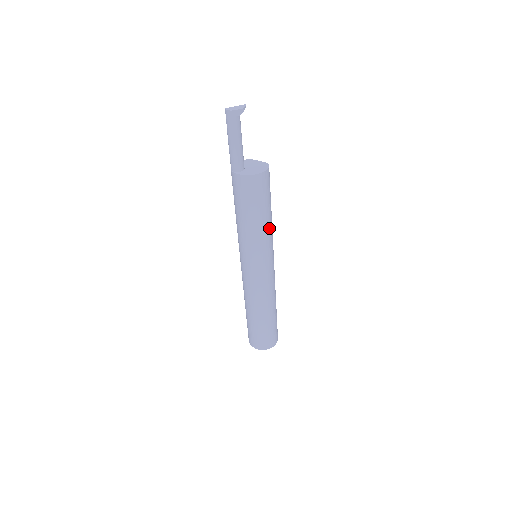
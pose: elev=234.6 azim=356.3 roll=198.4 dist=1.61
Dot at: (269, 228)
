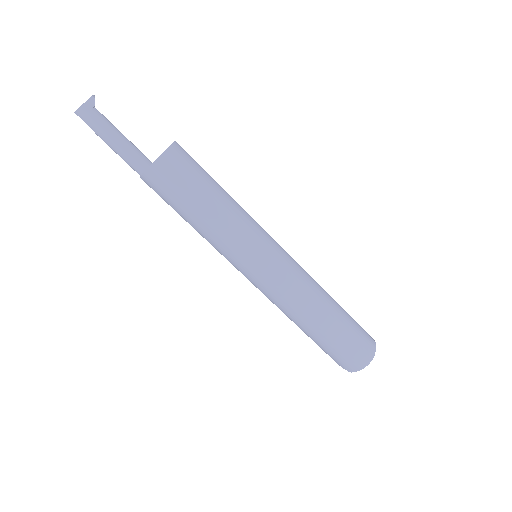
Dot at: (236, 205)
